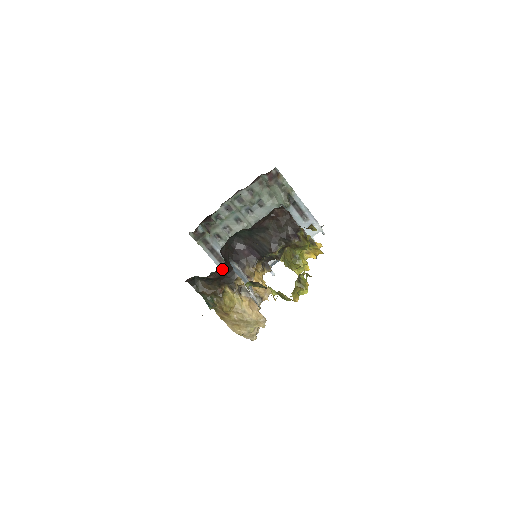
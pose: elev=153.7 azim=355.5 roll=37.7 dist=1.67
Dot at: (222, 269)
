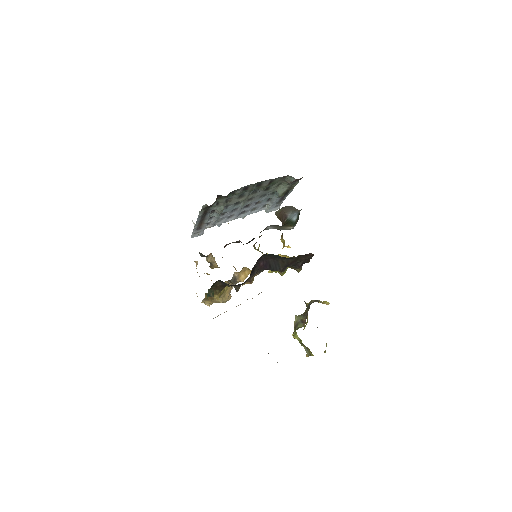
Dot at: occluded
